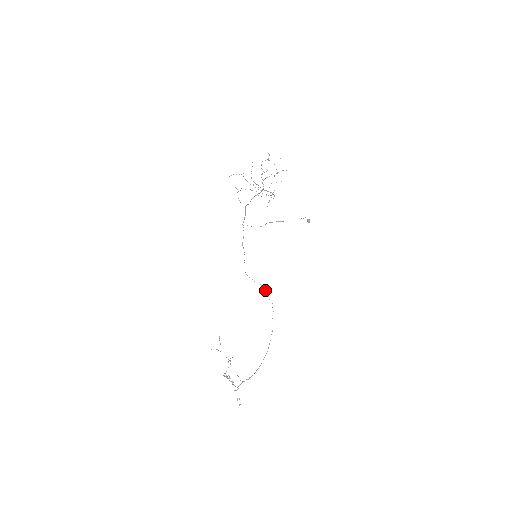
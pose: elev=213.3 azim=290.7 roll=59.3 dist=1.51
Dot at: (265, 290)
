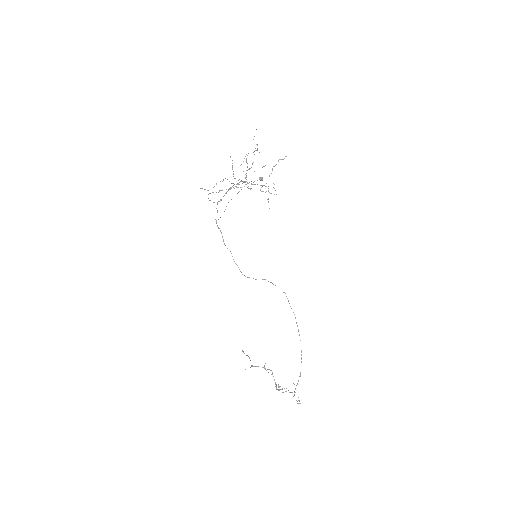
Dot at: occluded
